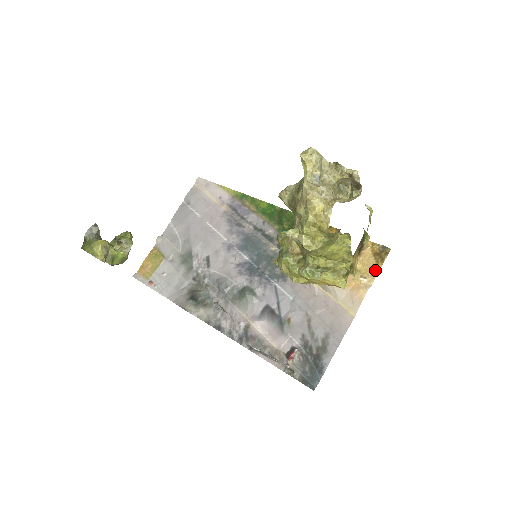
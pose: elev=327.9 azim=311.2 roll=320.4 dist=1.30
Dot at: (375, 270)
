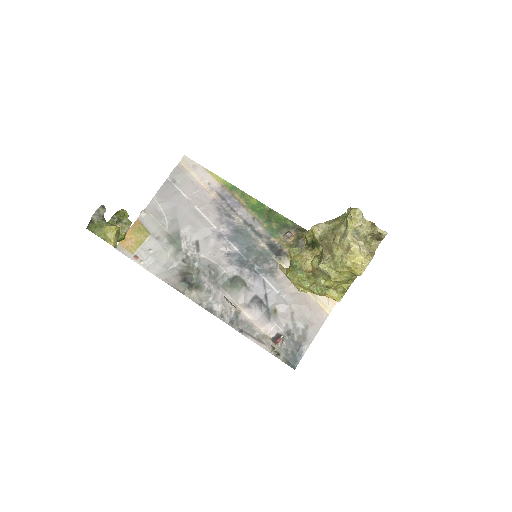
Dot at: occluded
